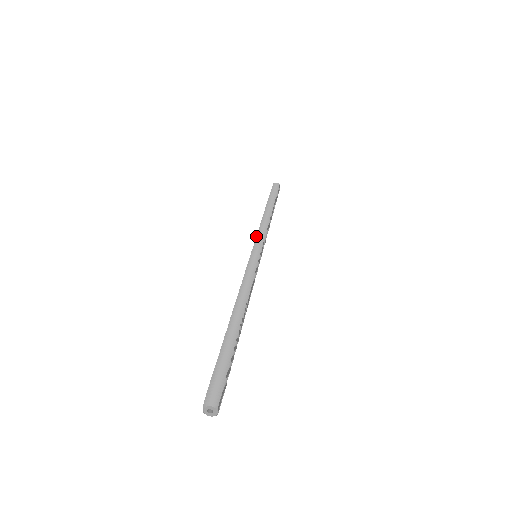
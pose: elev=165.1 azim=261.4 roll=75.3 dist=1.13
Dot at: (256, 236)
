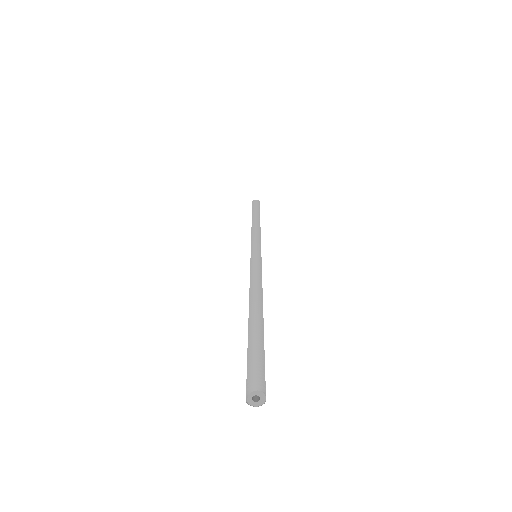
Dot at: (251, 239)
